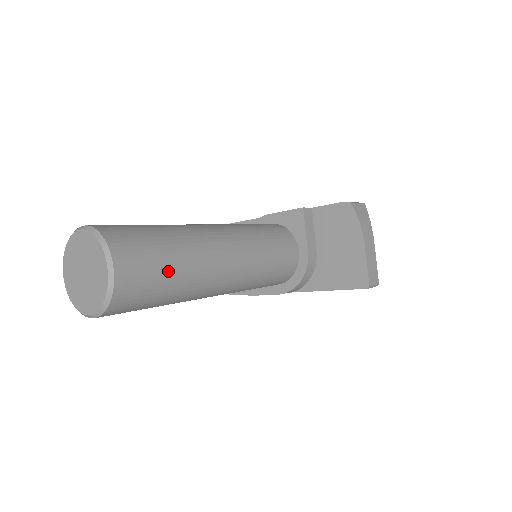
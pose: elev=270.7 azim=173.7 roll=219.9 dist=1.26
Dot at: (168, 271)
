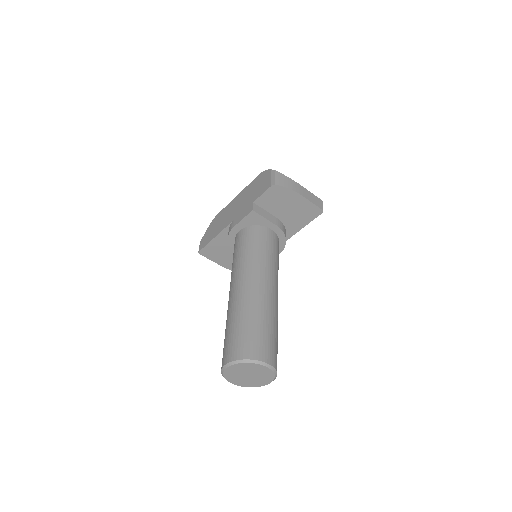
Dot at: (271, 331)
